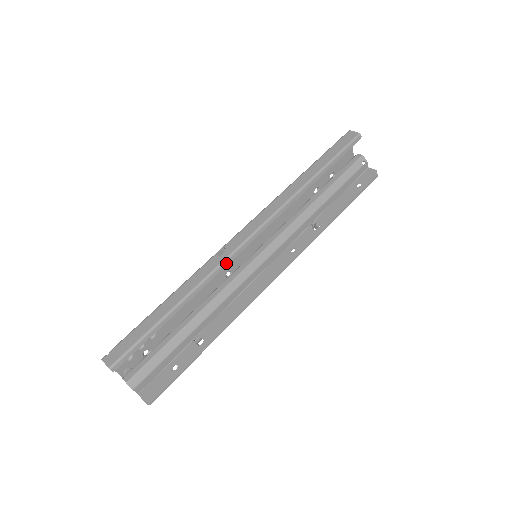
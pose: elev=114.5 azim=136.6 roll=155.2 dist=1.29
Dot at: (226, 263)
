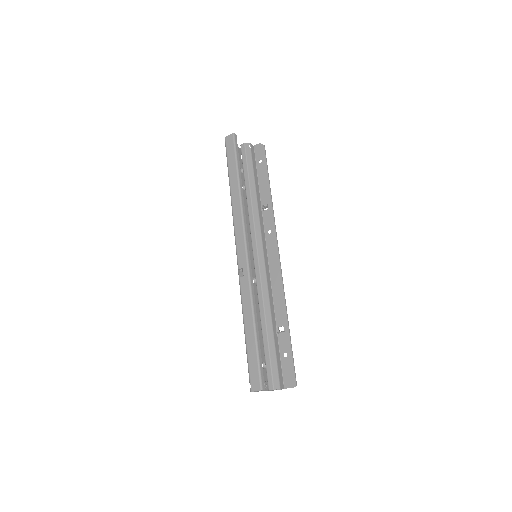
Dot at: (251, 276)
